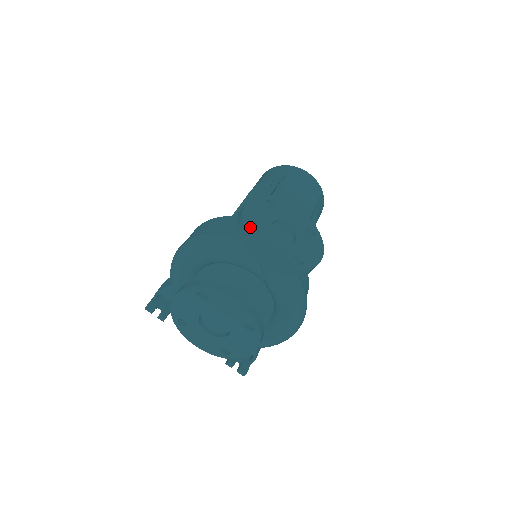
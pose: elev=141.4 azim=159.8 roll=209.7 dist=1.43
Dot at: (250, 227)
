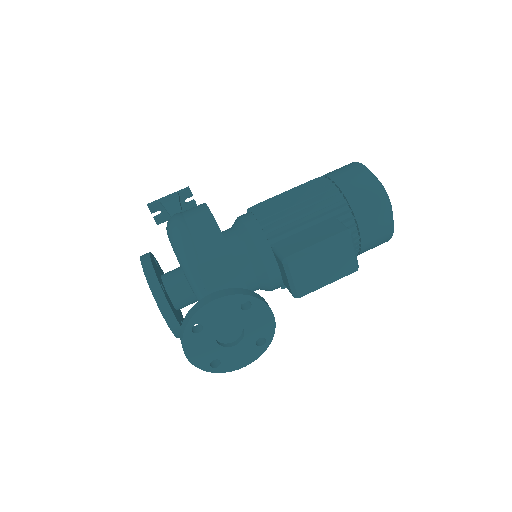
Dot at: (198, 321)
